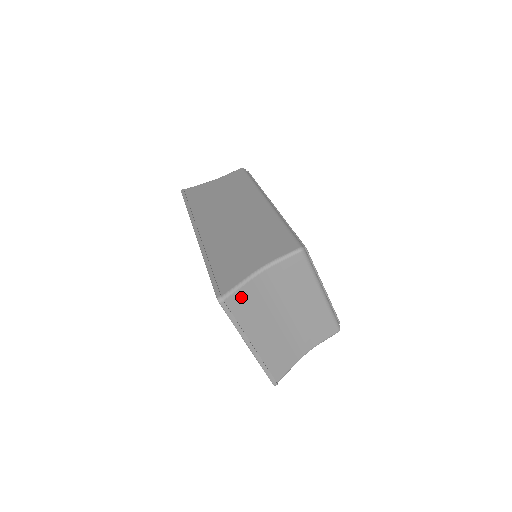
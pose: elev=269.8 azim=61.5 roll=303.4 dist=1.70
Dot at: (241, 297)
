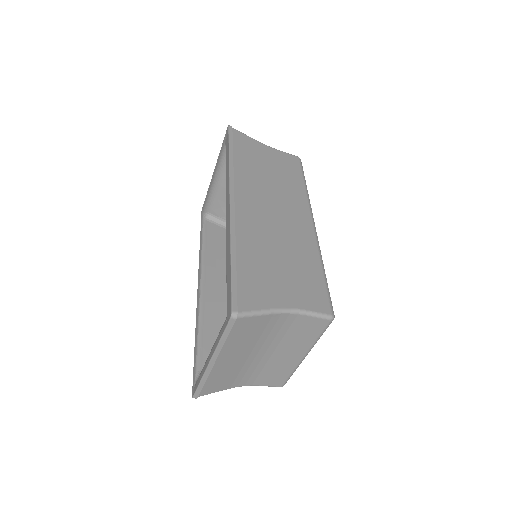
Dot at: (250, 323)
